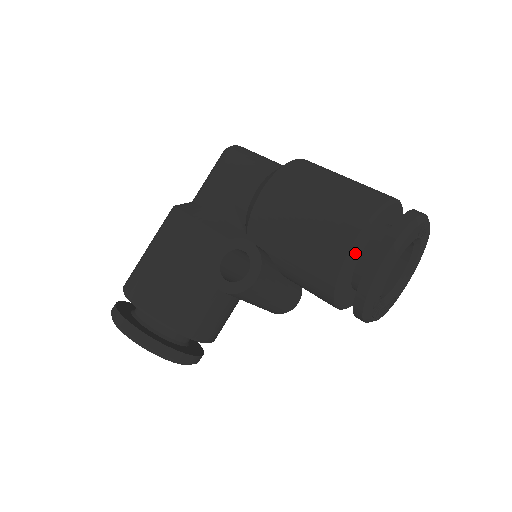
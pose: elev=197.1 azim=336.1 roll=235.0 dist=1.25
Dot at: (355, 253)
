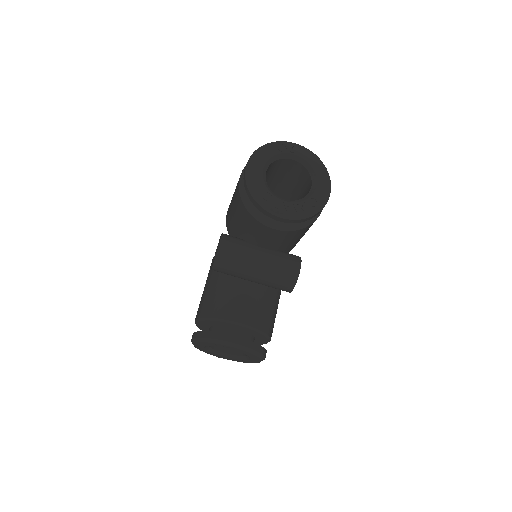
Dot at: occluded
